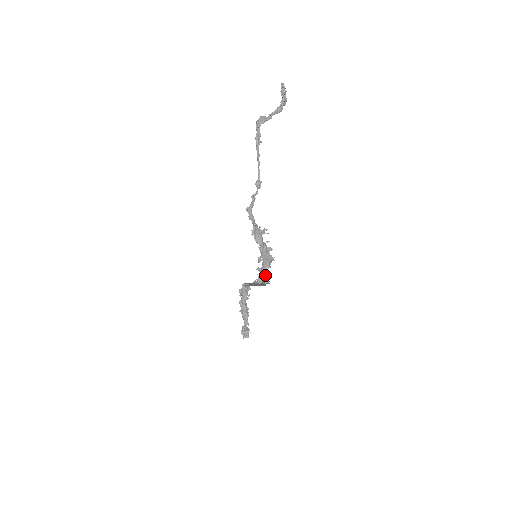
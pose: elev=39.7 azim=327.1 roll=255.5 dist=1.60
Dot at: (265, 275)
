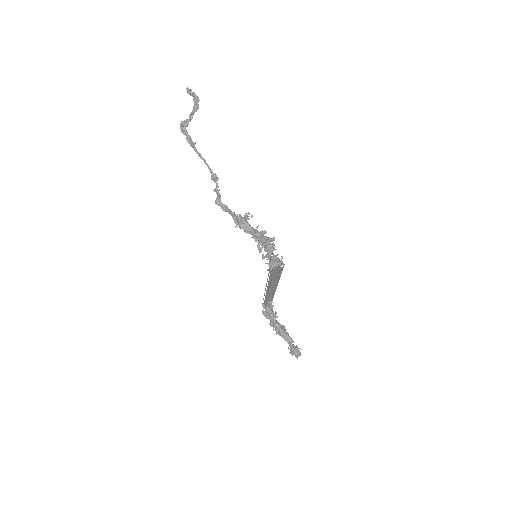
Dot at: (274, 258)
